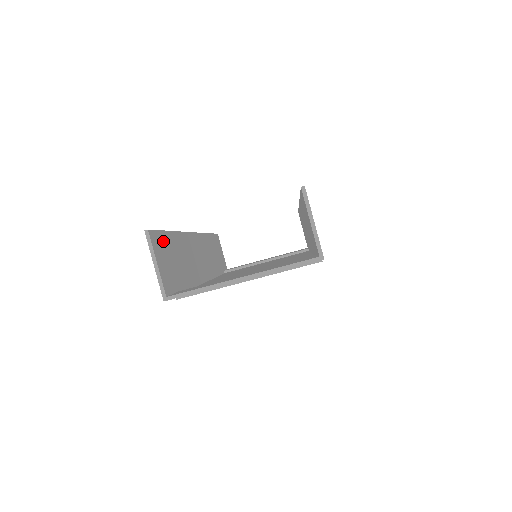
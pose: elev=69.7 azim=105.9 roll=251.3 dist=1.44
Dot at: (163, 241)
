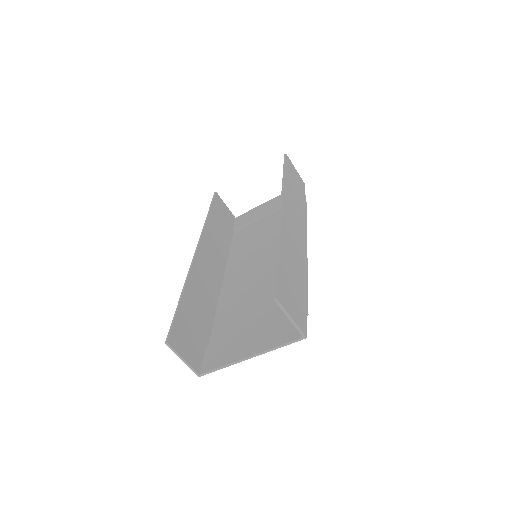
Dot at: (180, 325)
